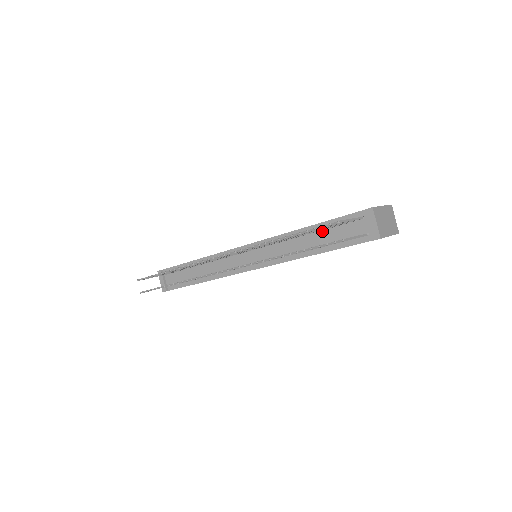
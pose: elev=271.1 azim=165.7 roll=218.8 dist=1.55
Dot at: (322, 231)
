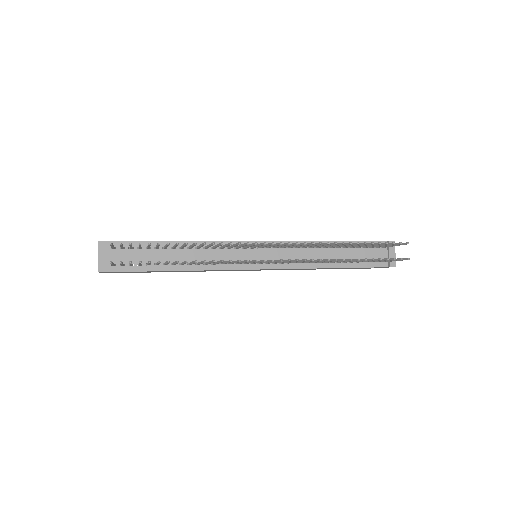
Dot at: (347, 249)
